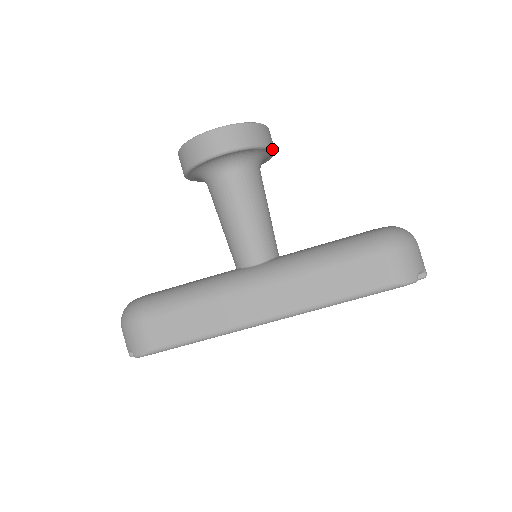
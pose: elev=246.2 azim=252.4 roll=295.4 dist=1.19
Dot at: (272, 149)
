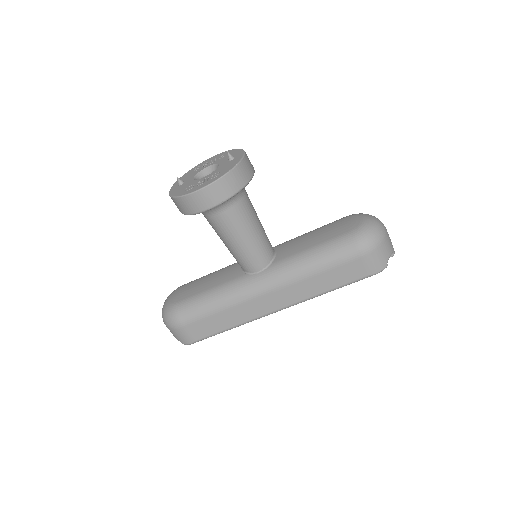
Dot at: occluded
